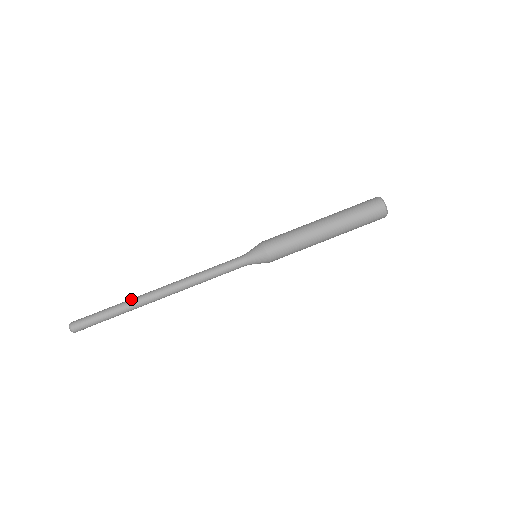
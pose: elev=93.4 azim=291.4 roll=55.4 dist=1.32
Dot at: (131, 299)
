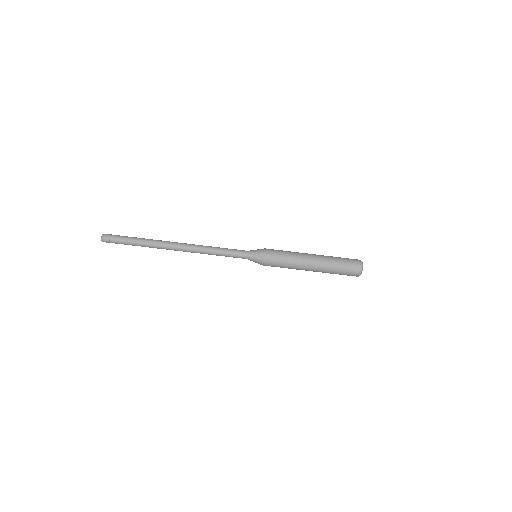
Dot at: (154, 240)
